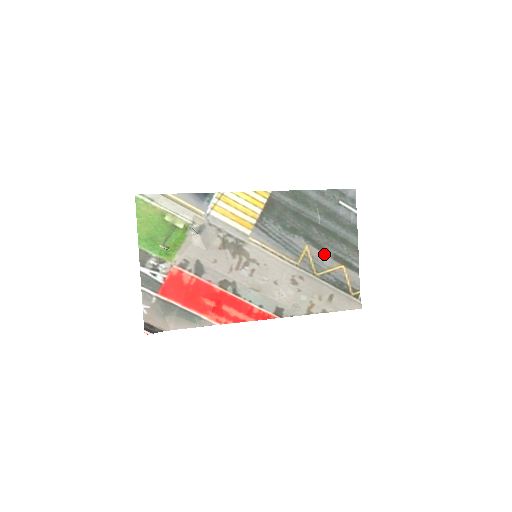
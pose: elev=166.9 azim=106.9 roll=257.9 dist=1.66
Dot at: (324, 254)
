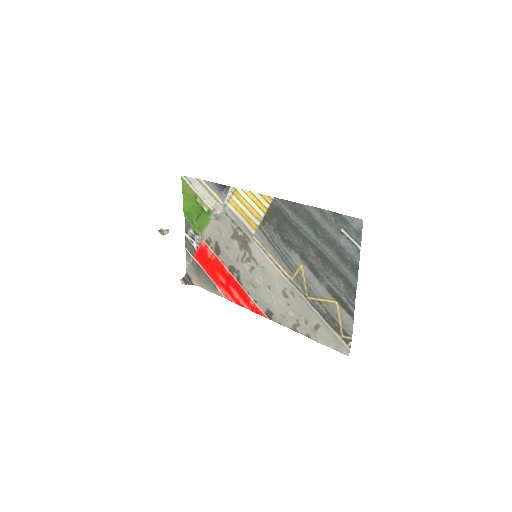
Dot at: (318, 281)
